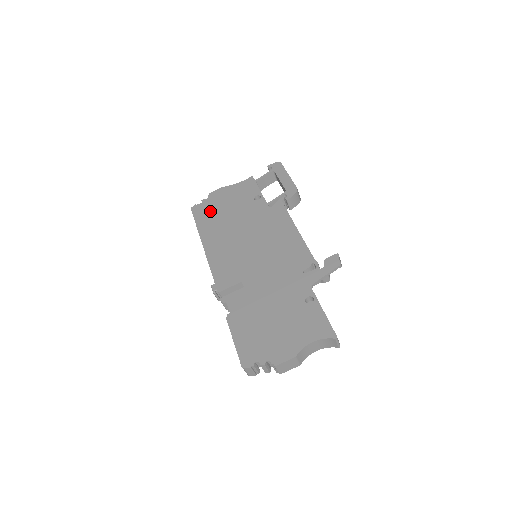
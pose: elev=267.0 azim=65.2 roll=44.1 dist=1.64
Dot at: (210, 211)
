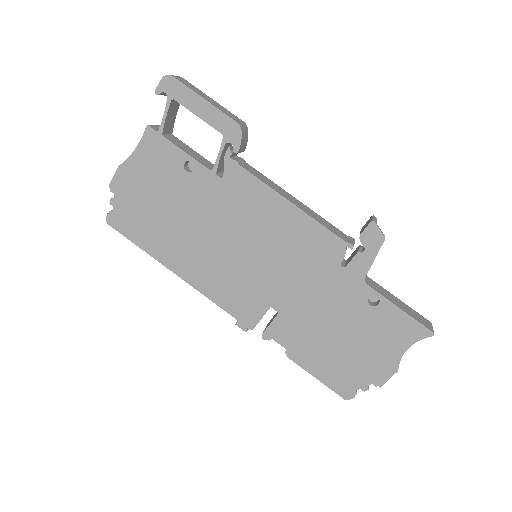
Dot at: (139, 218)
